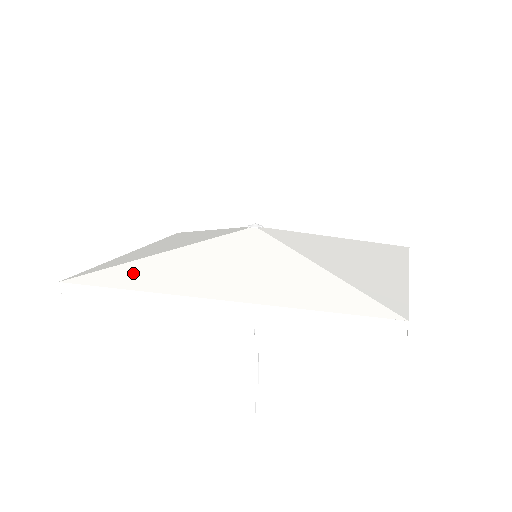
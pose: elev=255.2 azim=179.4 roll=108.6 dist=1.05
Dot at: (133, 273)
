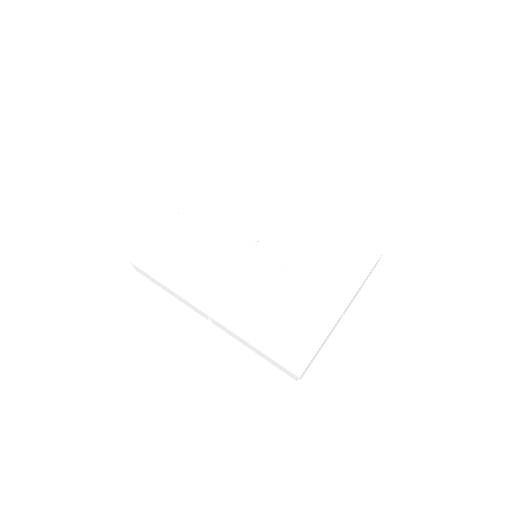
Dot at: (171, 271)
